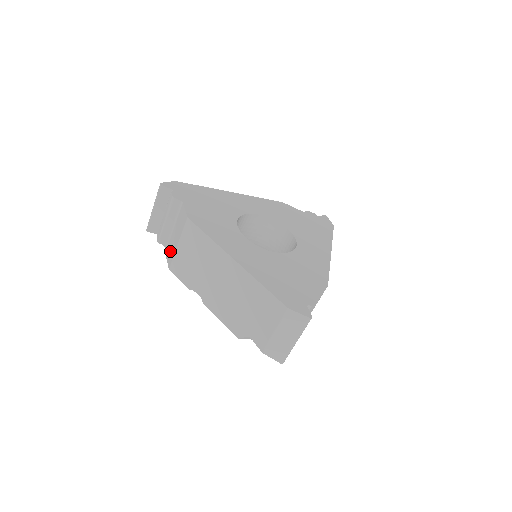
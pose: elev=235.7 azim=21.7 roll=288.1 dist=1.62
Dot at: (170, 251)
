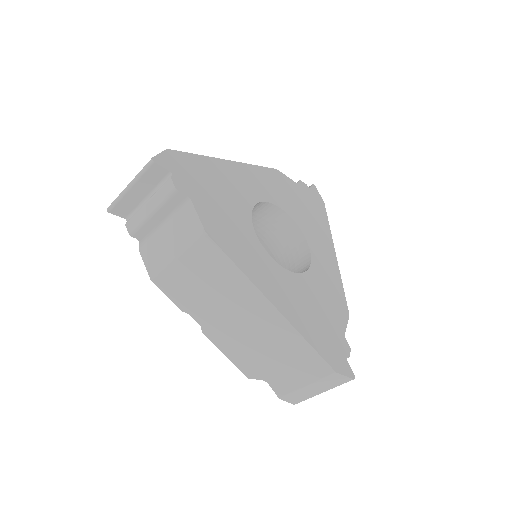
Dot at: (154, 255)
